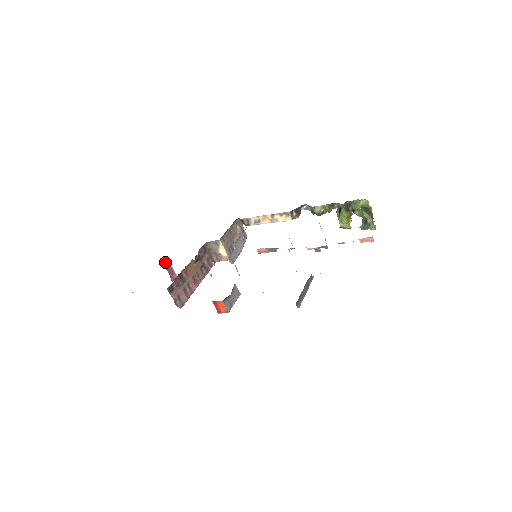
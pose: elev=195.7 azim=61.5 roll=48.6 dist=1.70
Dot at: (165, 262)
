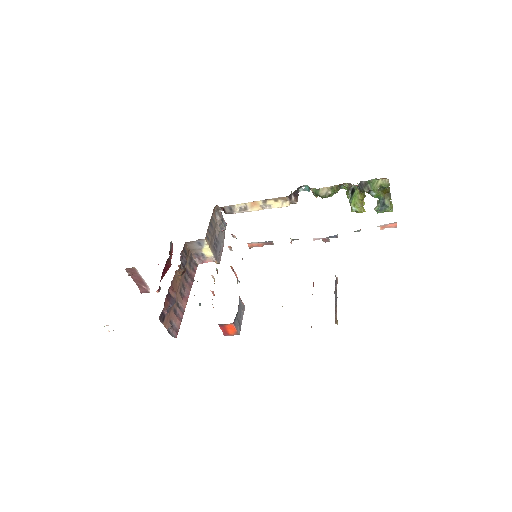
Dot at: (132, 272)
